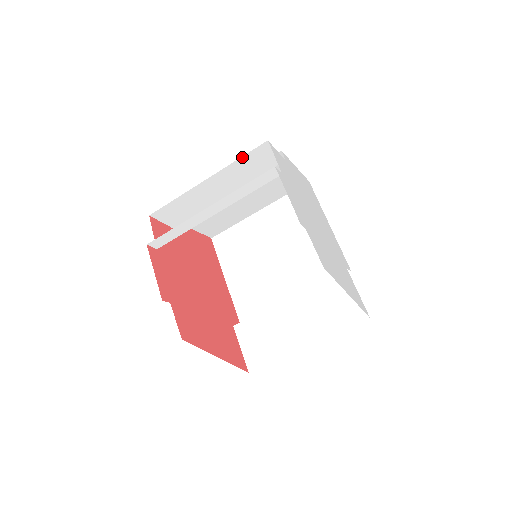
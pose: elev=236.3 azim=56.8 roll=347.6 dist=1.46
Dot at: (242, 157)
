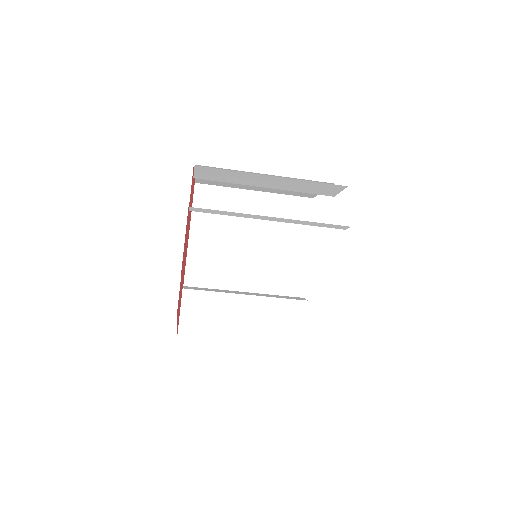
Dot at: (318, 182)
